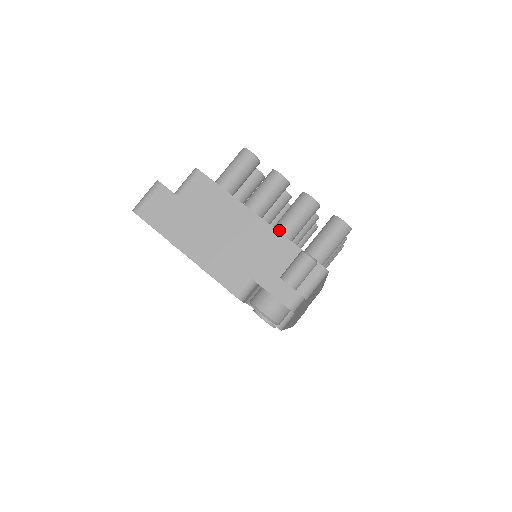
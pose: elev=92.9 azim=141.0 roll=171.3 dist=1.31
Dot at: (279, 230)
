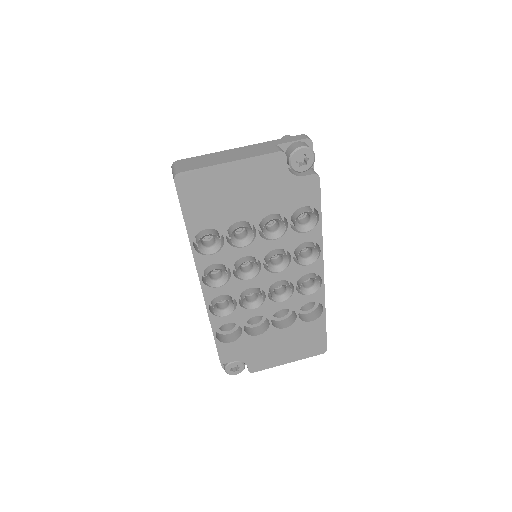
Dot at: occluded
